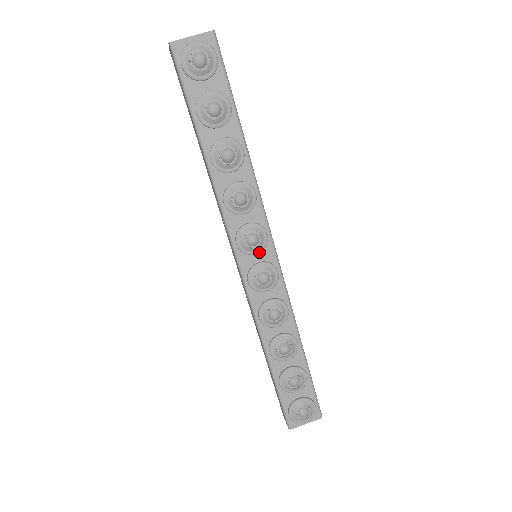
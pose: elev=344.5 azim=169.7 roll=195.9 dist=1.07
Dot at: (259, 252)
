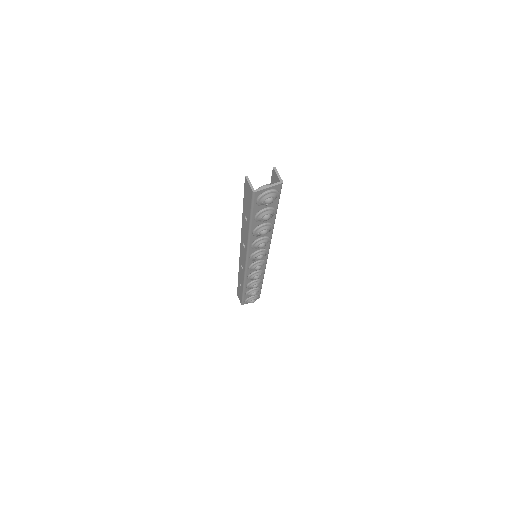
Dot at: occluded
